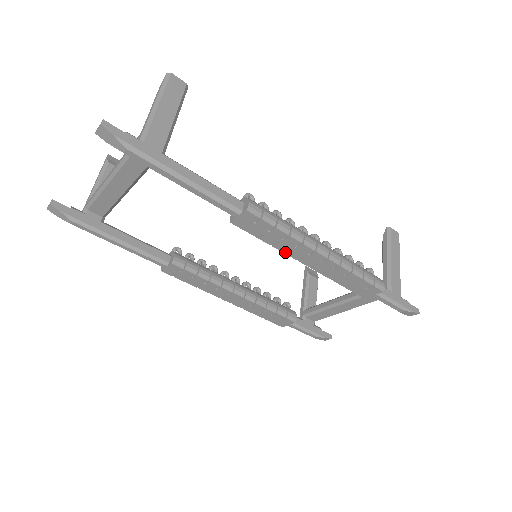
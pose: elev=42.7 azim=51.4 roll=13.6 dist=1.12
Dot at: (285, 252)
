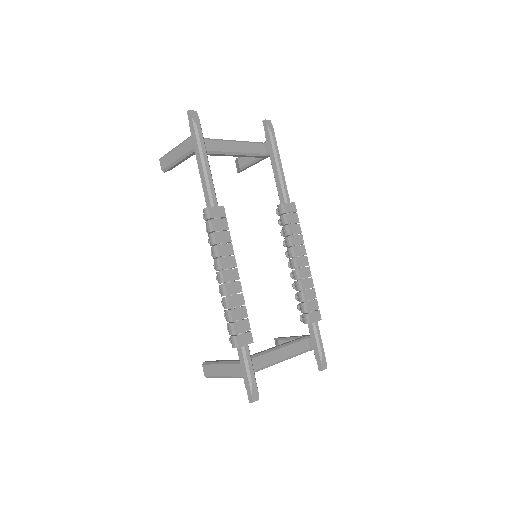
Dot at: (292, 247)
